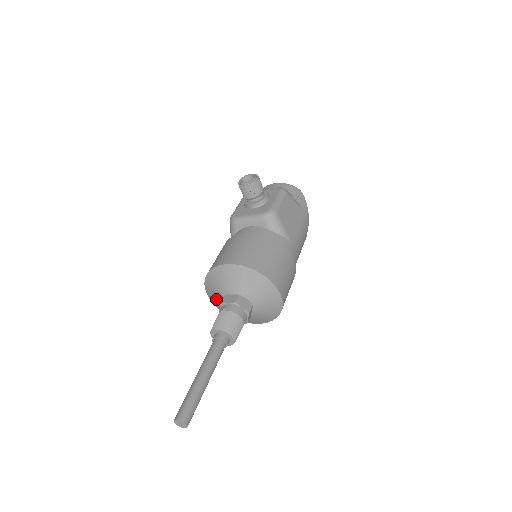
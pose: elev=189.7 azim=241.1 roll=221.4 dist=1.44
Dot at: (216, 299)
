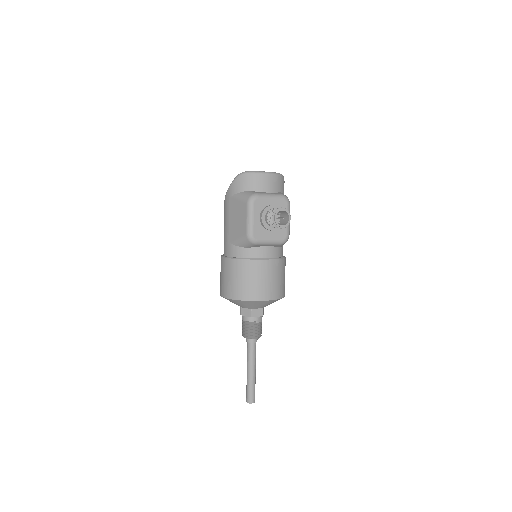
Dot at: (236, 304)
